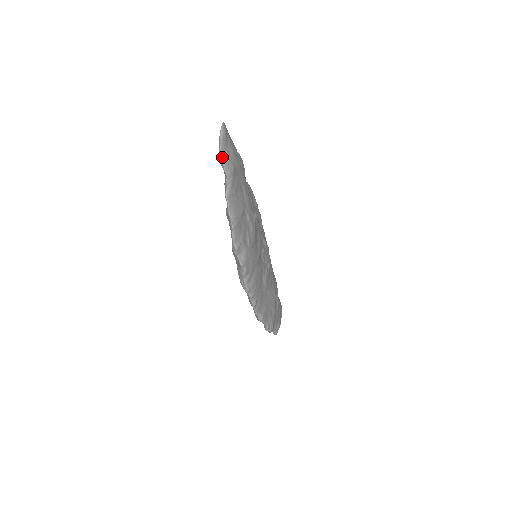
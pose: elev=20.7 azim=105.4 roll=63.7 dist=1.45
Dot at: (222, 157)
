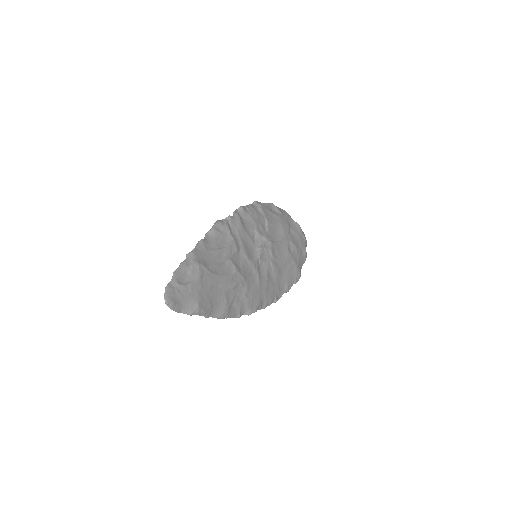
Dot at: (184, 313)
